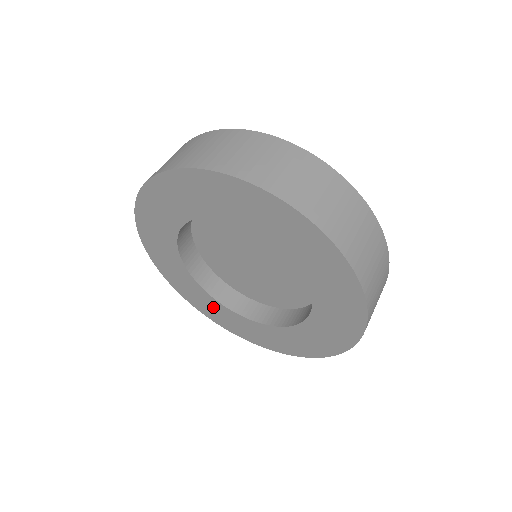
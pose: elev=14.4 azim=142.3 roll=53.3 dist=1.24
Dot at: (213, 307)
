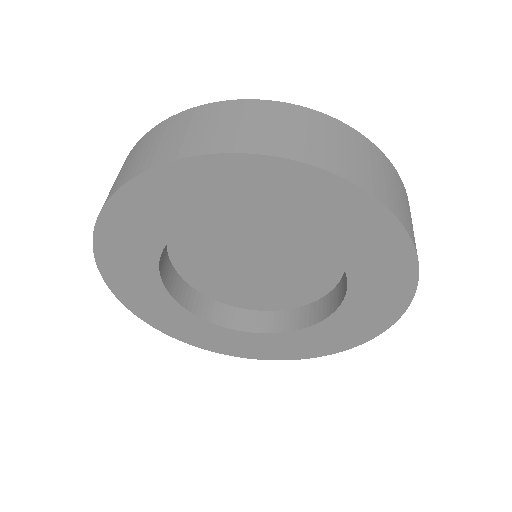
Dot at: (286, 343)
